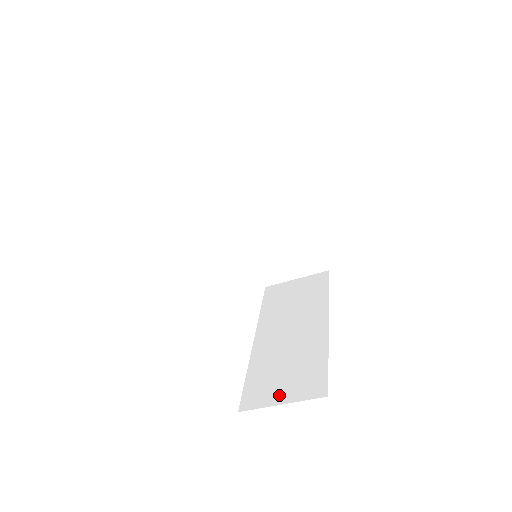
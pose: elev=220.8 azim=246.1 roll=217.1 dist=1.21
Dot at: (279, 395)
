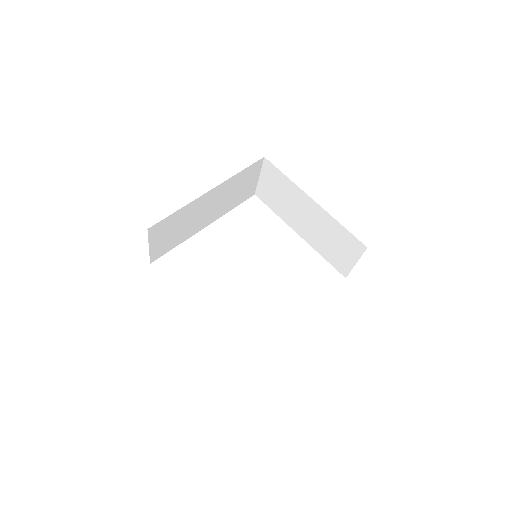
Dot at: occluded
